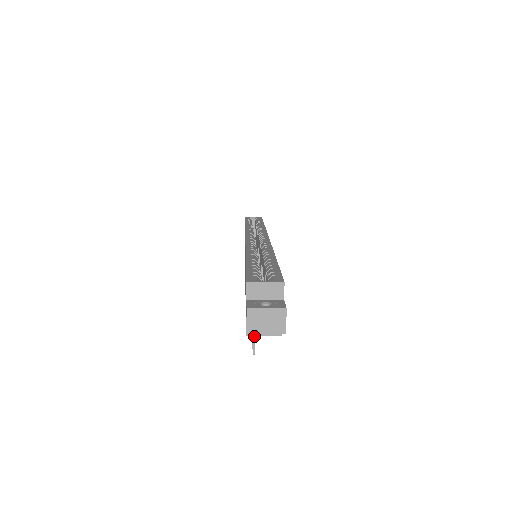
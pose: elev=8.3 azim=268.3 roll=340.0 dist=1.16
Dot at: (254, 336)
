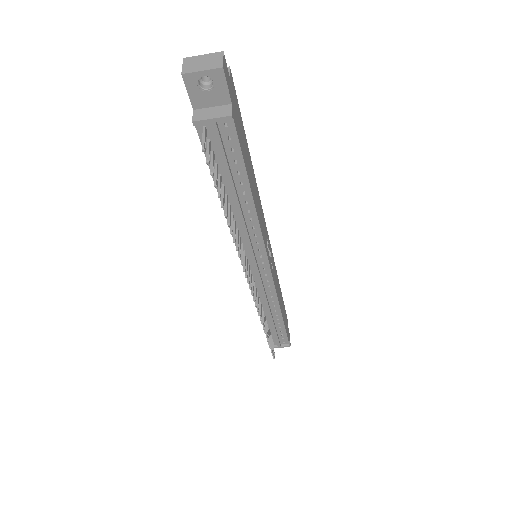
Dot at: (204, 133)
